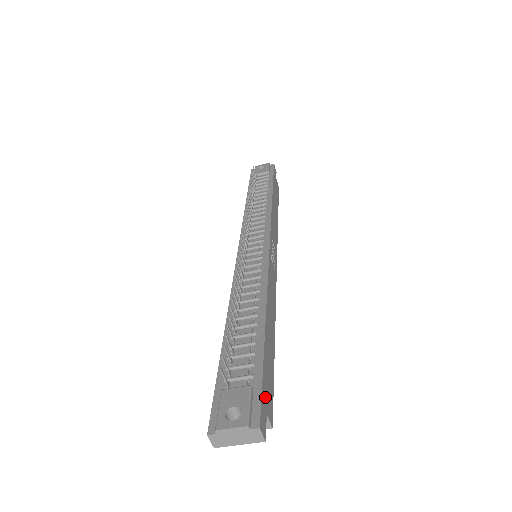
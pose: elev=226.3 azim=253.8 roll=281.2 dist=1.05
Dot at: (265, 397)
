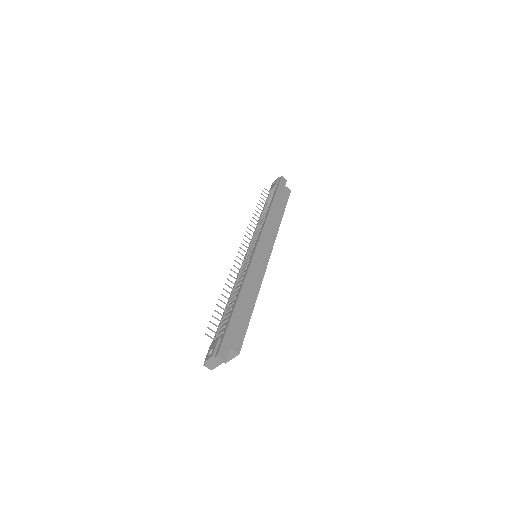
Dot at: (229, 340)
